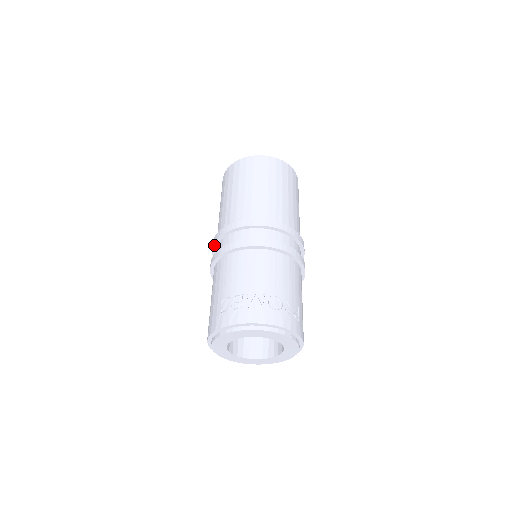
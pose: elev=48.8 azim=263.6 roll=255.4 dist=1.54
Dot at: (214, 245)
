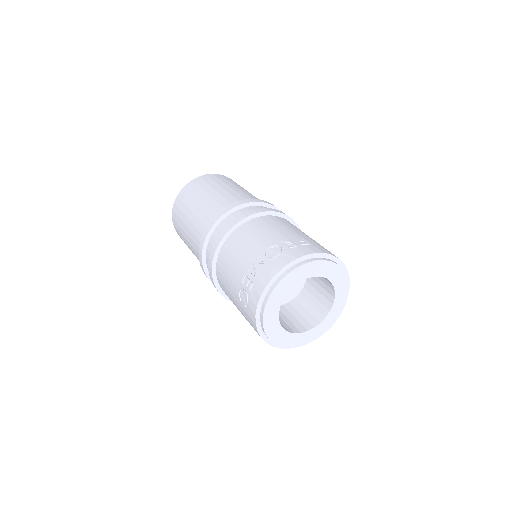
Dot at: (209, 279)
